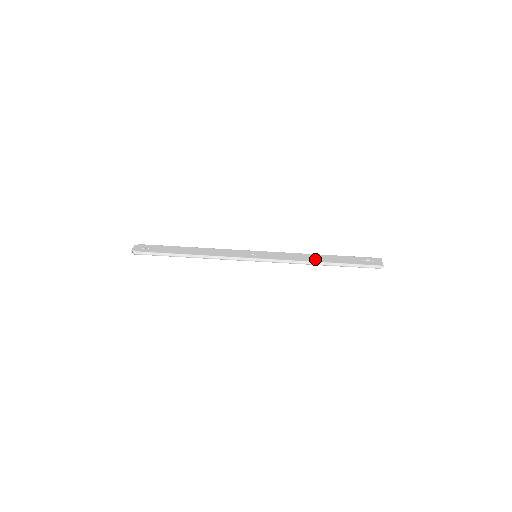
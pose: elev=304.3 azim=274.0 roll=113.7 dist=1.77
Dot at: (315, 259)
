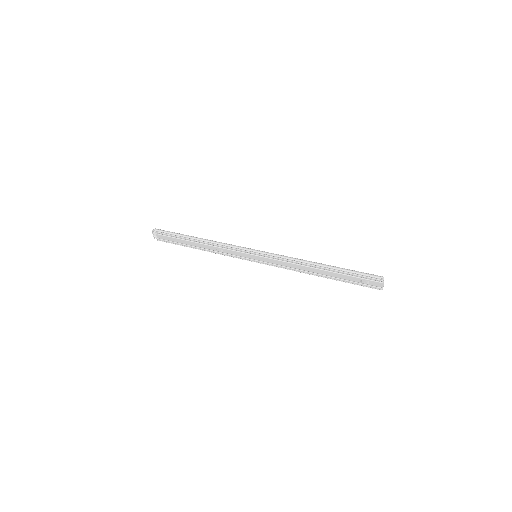
Dot at: occluded
